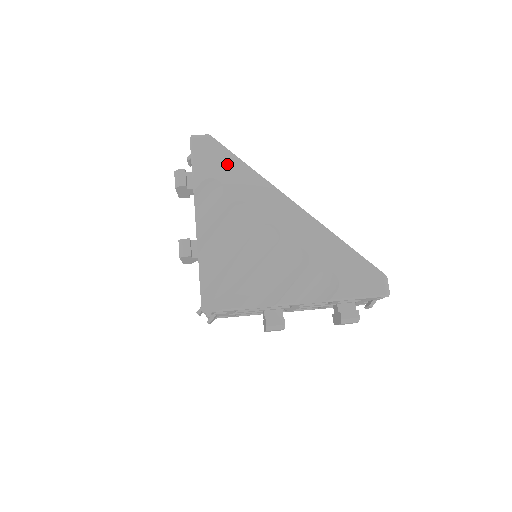
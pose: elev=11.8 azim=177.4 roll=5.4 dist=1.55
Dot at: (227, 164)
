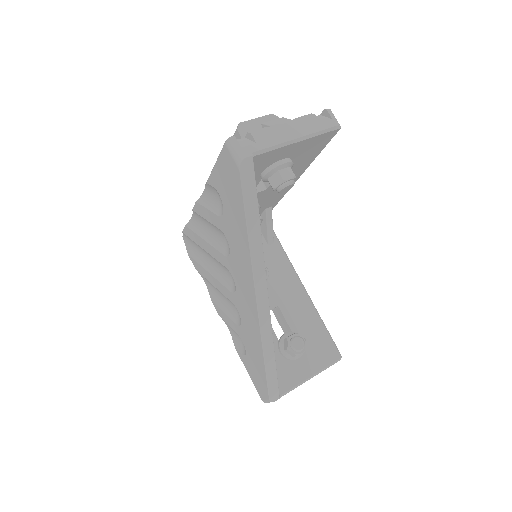
Dot at: (235, 207)
